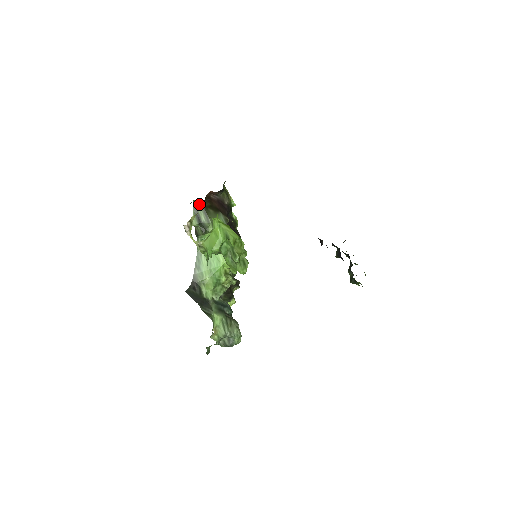
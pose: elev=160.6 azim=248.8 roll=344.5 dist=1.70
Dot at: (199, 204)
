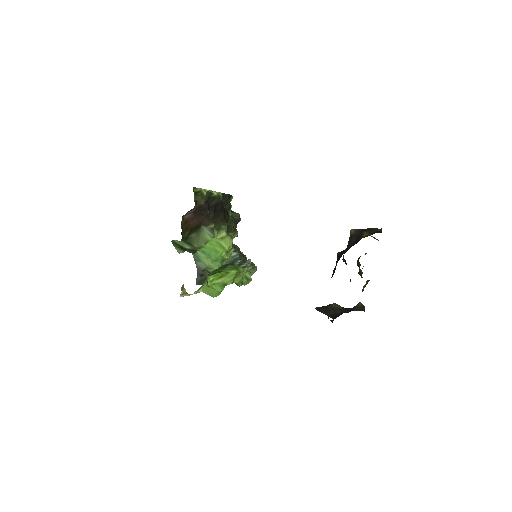
Dot at: (177, 240)
